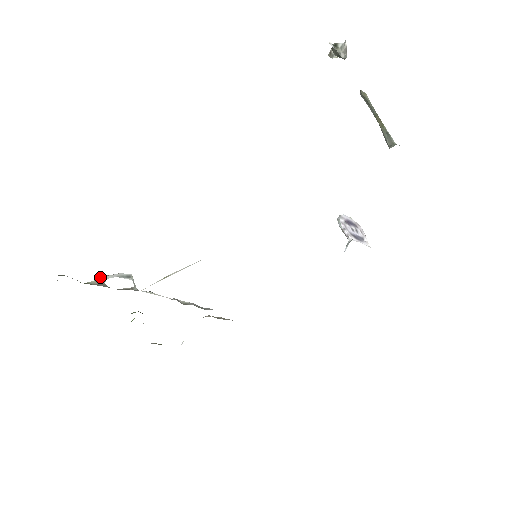
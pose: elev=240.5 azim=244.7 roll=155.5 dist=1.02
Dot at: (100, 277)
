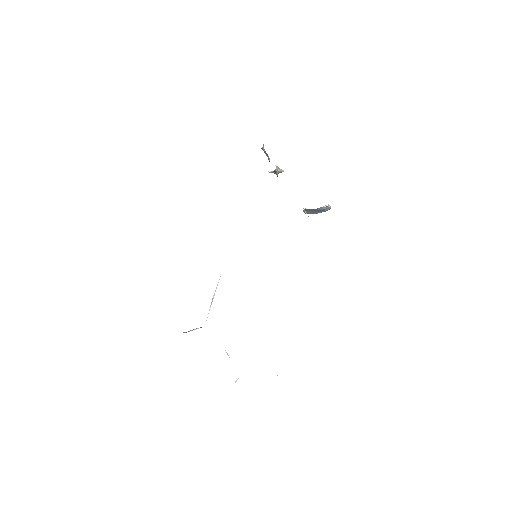
Dot at: (186, 332)
